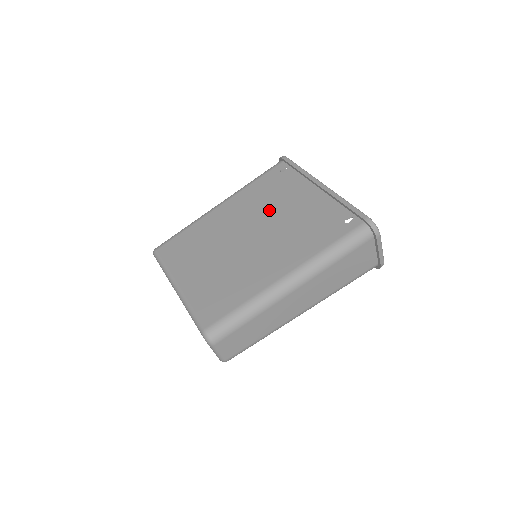
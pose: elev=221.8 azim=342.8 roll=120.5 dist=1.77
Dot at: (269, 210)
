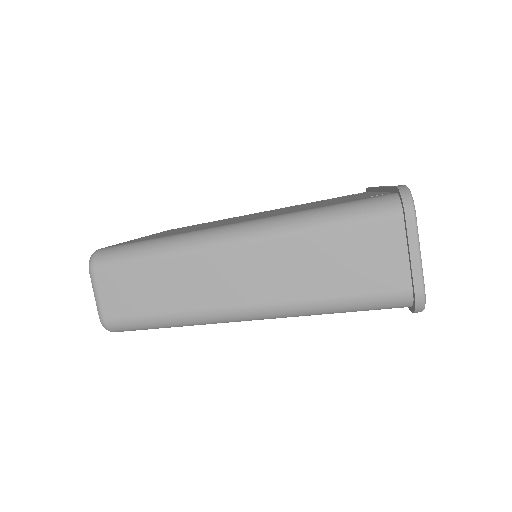
Dot at: occluded
